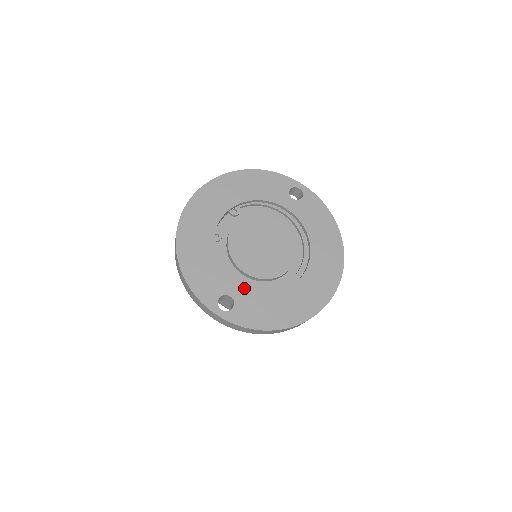
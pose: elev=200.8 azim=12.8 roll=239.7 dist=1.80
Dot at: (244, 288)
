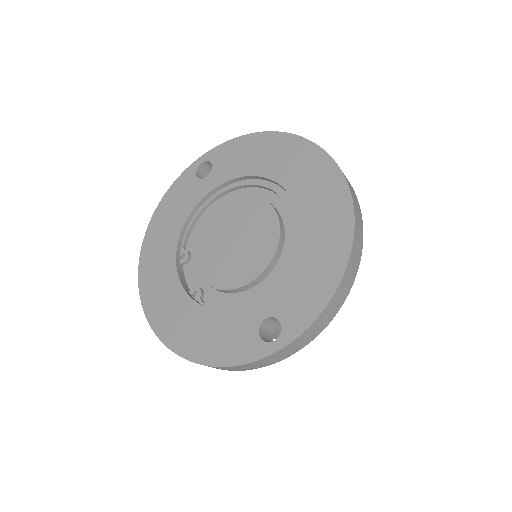
Dot at: (266, 294)
